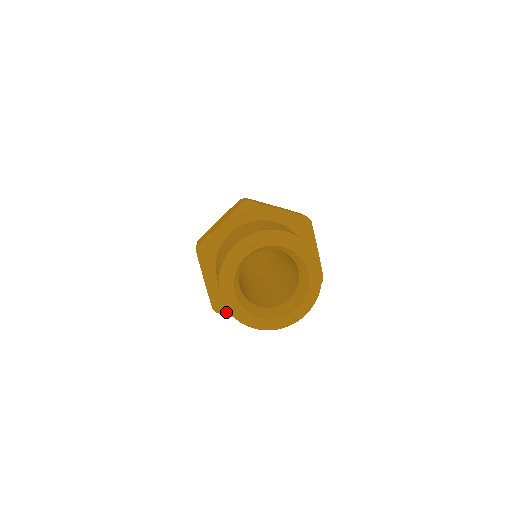
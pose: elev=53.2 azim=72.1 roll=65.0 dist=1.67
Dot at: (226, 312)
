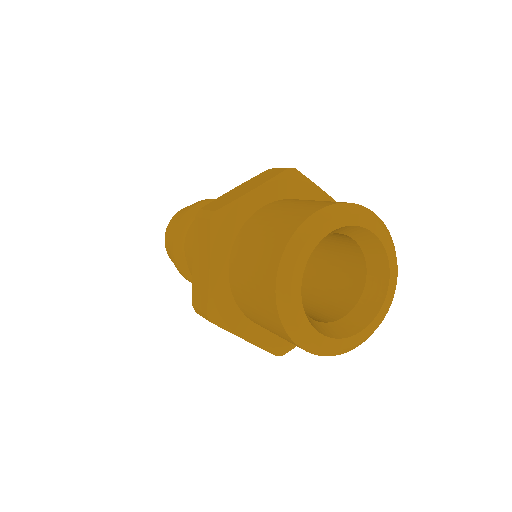
Dot at: (225, 324)
